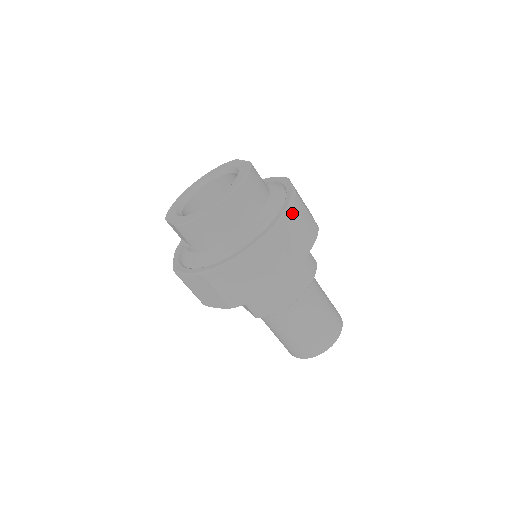
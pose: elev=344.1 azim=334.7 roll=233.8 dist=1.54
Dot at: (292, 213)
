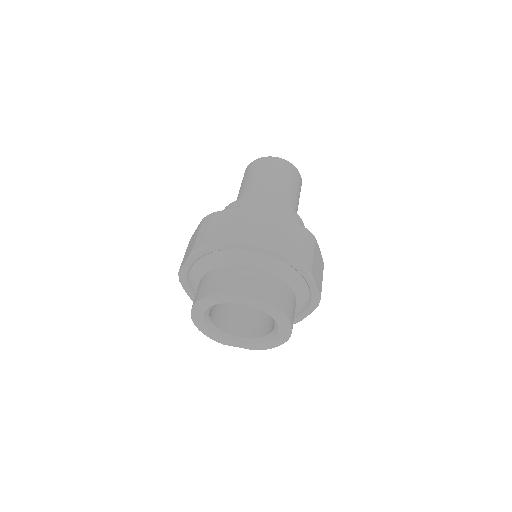
Dot at: (314, 273)
